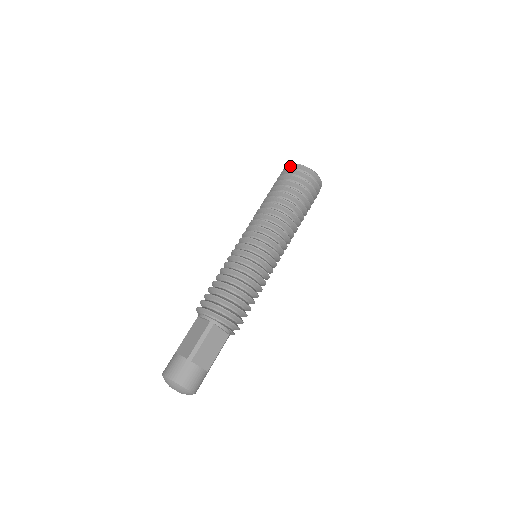
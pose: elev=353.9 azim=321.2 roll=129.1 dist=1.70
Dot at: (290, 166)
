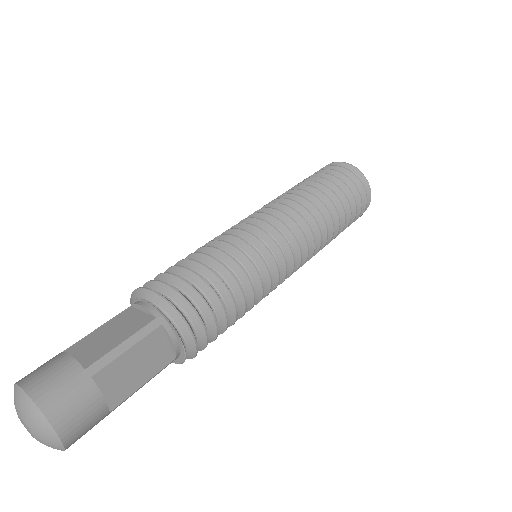
Dot at: (337, 164)
